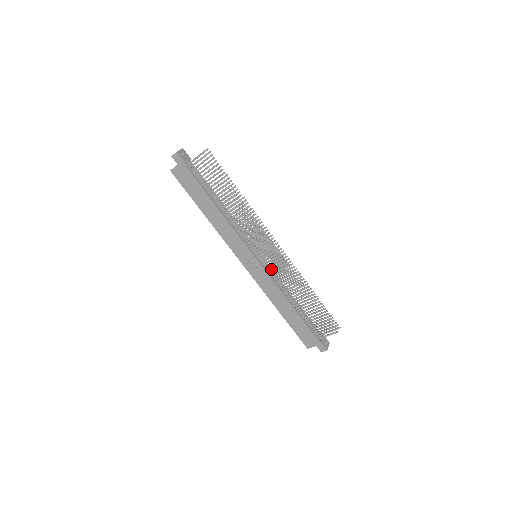
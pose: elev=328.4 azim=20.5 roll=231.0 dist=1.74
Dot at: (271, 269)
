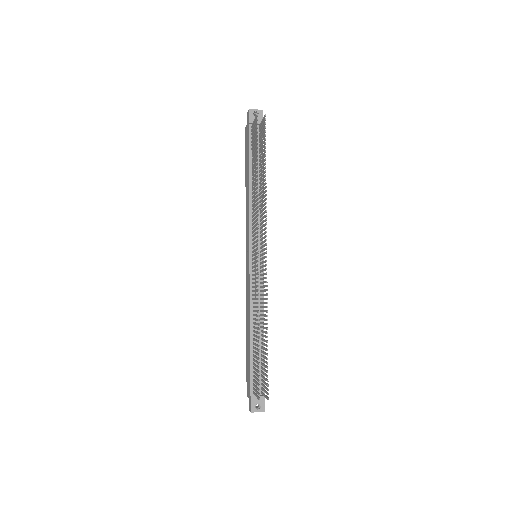
Dot at: occluded
